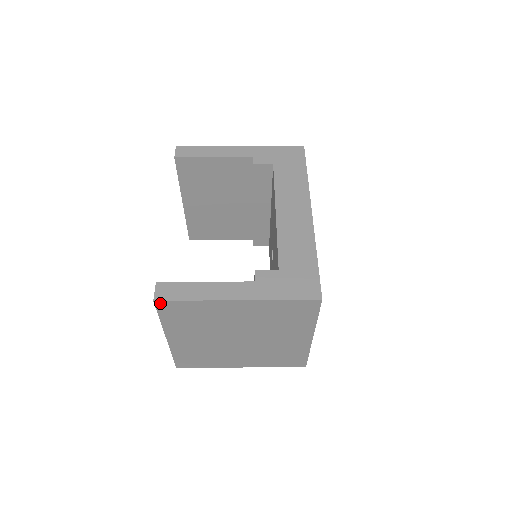
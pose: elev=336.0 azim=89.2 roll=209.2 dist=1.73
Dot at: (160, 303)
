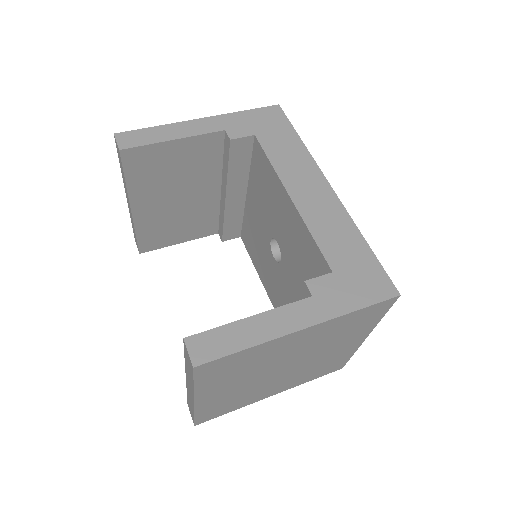
Dot at: (201, 367)
